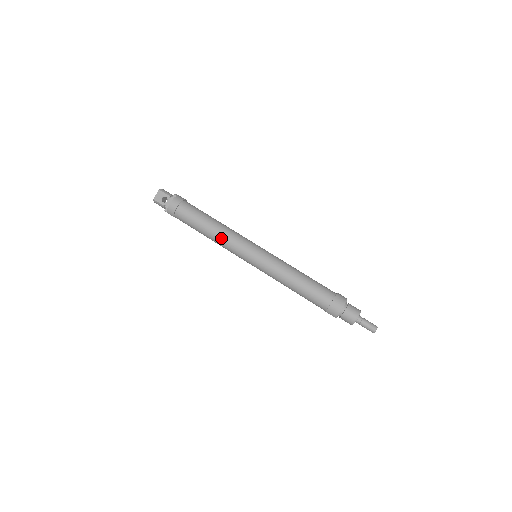
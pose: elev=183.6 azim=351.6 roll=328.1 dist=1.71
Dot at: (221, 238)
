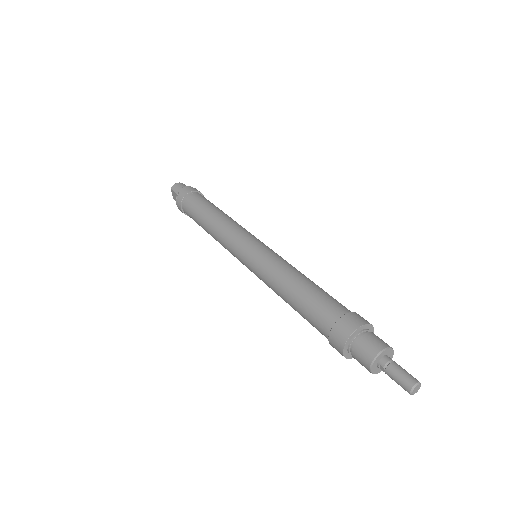
Dot at: occluded
